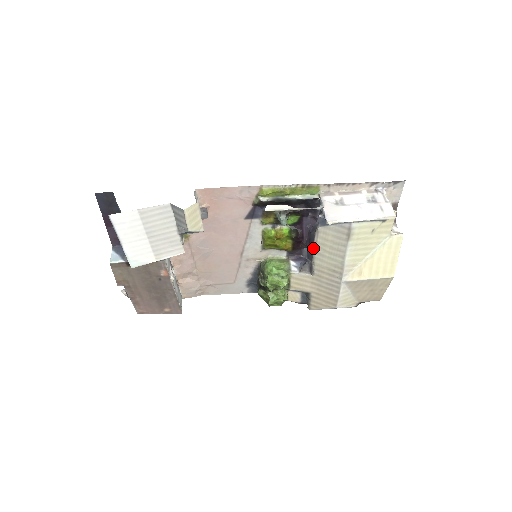
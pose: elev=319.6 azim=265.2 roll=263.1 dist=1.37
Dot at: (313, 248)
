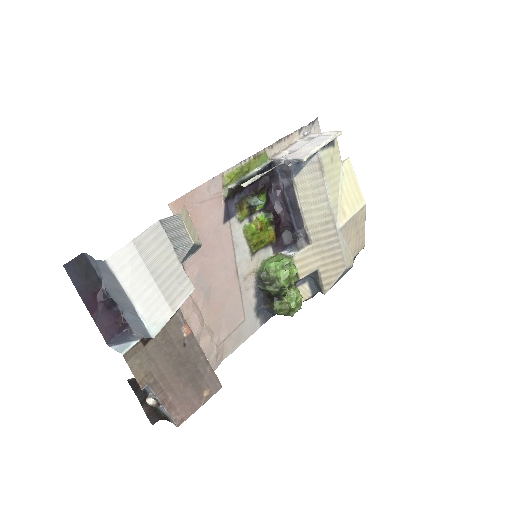
Dot at: (299, 209)
